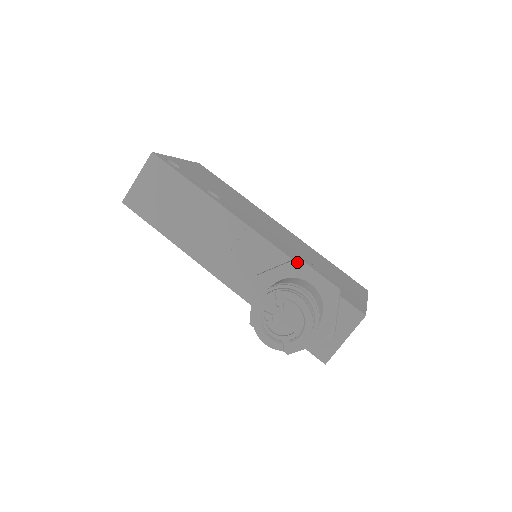
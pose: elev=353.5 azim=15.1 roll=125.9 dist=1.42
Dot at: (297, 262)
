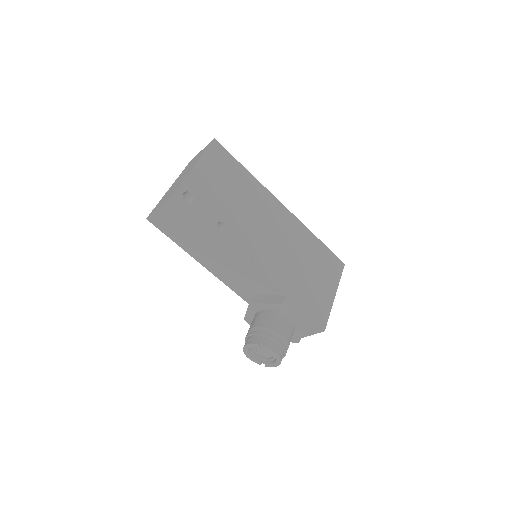
Dot at: (281, 306)
